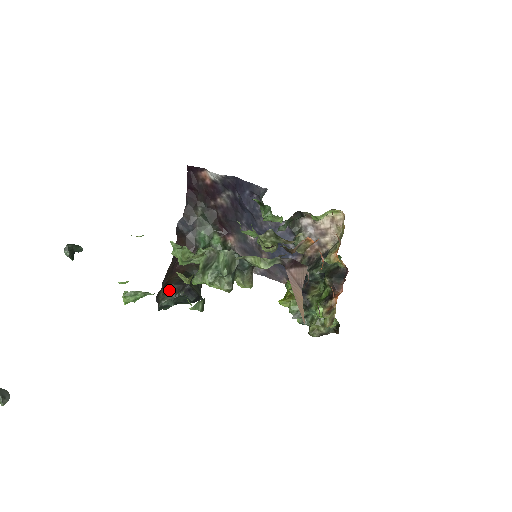
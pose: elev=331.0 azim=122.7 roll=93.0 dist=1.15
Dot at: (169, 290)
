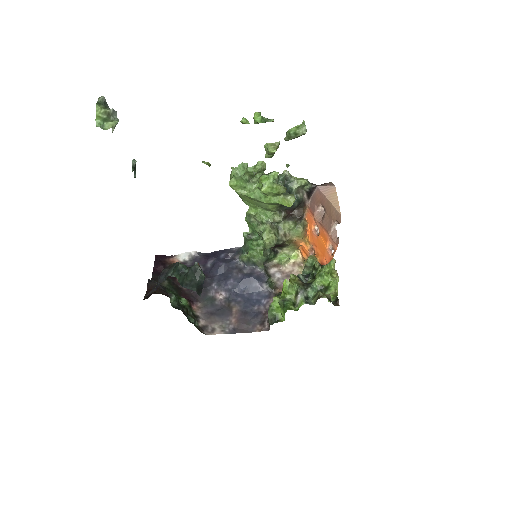
Dot at: occluded
